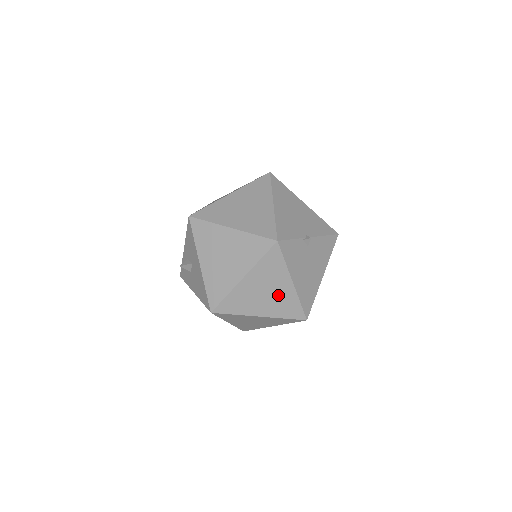
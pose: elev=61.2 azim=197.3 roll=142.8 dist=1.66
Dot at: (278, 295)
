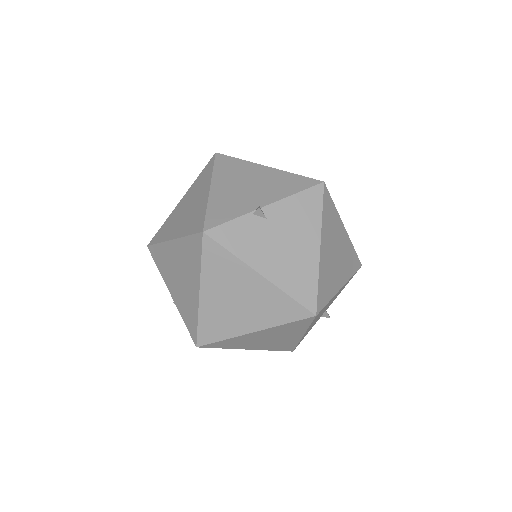
Dot at: (254, 297)
